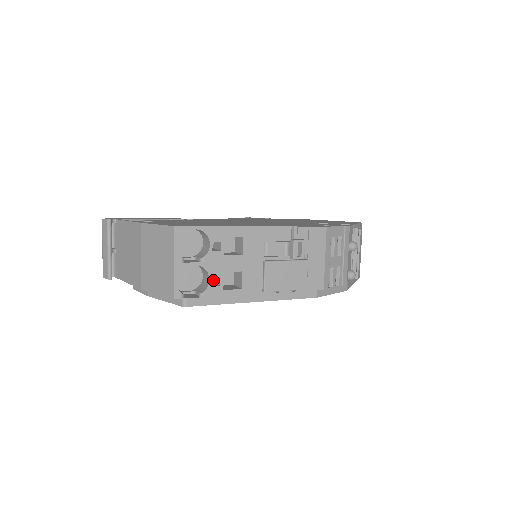
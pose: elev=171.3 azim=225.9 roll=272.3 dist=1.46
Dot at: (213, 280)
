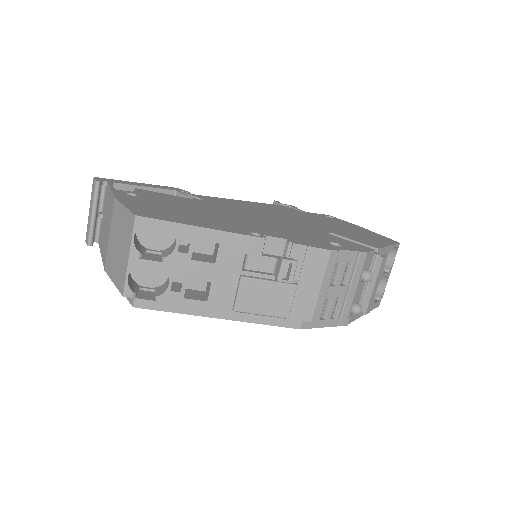
Dot at: occluded
